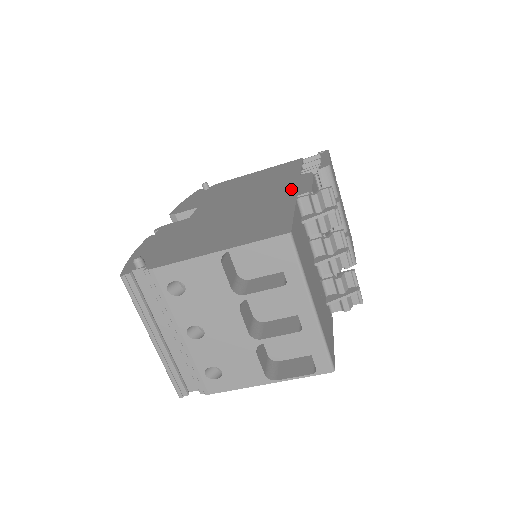
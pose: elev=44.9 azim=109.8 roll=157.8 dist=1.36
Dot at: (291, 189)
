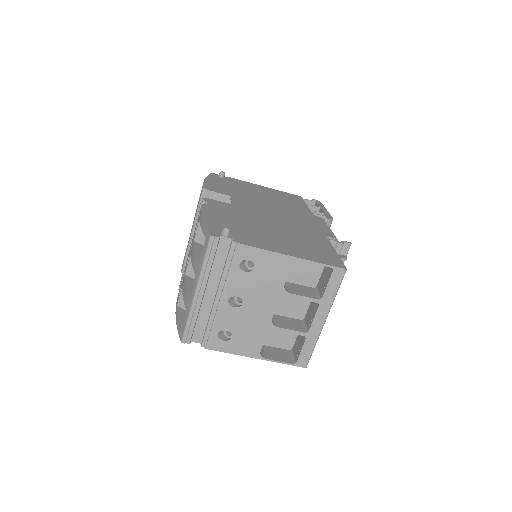
Dot at: (316, 226)
